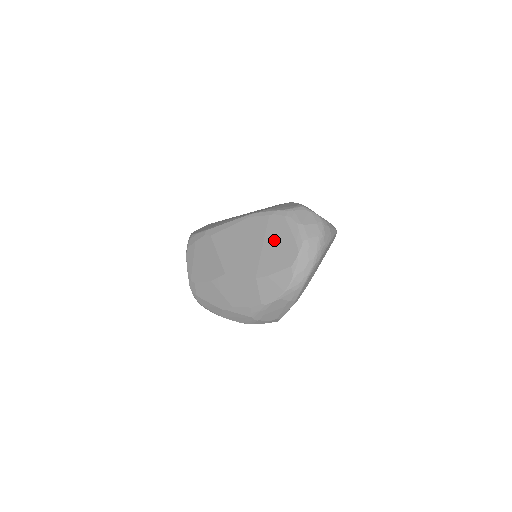
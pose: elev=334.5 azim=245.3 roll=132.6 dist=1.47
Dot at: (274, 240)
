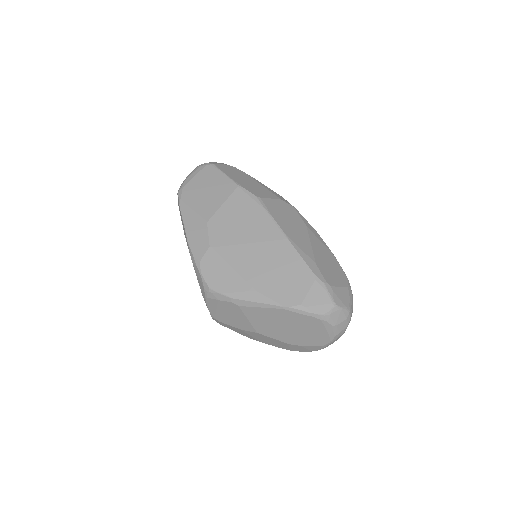
Dot at: (309, 330)
